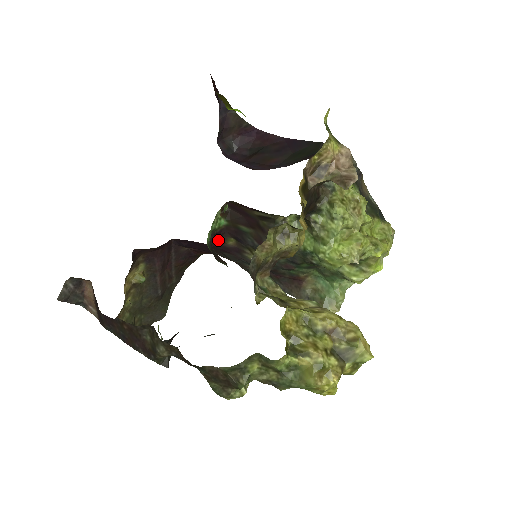
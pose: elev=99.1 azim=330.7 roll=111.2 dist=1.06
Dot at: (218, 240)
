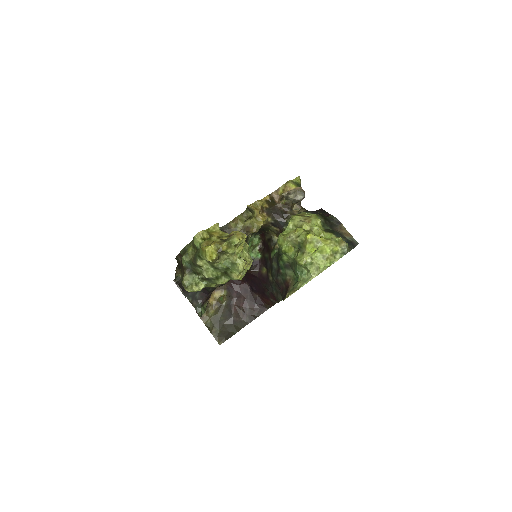
Dot at: (259, 270)
